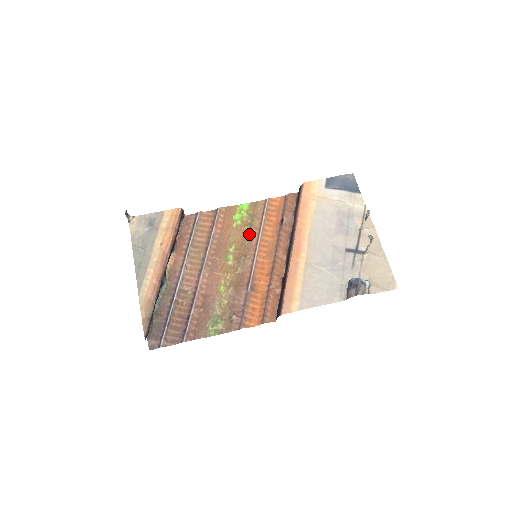
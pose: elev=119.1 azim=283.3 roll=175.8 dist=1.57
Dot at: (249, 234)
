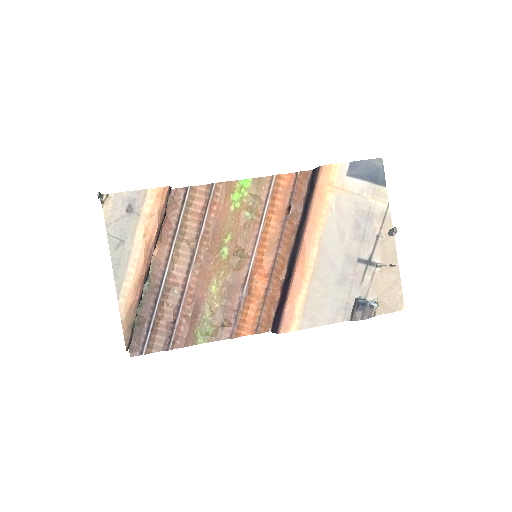
Dot at: (249, 222)
